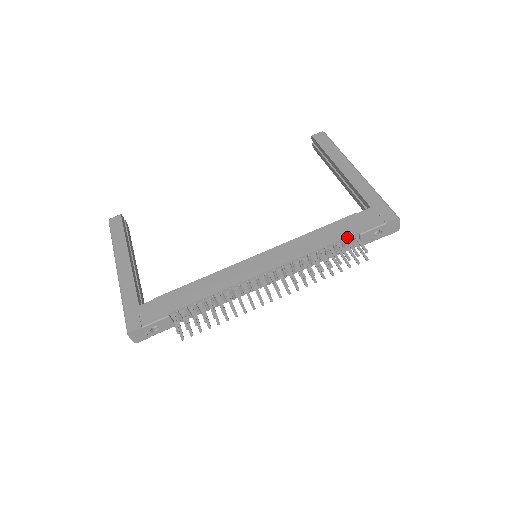
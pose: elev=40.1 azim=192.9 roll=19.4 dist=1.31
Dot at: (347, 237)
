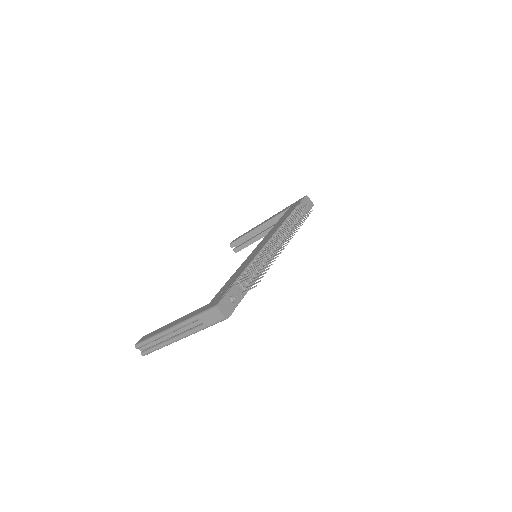
Dot at: (292, 211)
